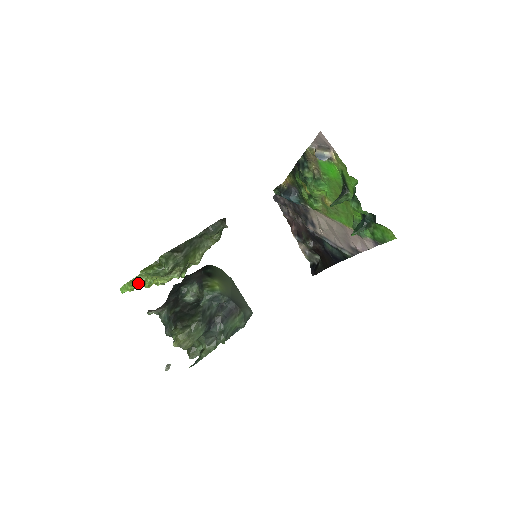
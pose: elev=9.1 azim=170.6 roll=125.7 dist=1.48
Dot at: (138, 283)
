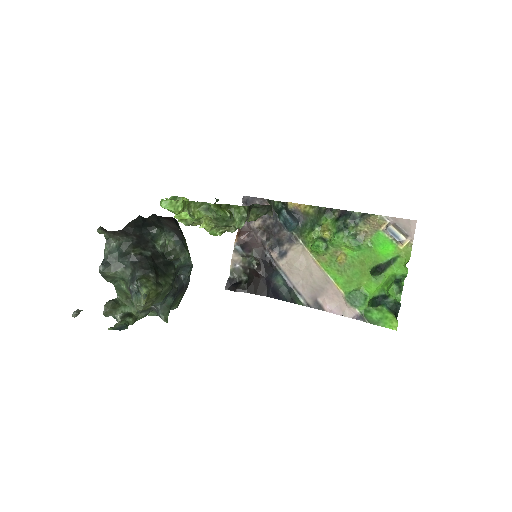
Dot at: (188, 210)
